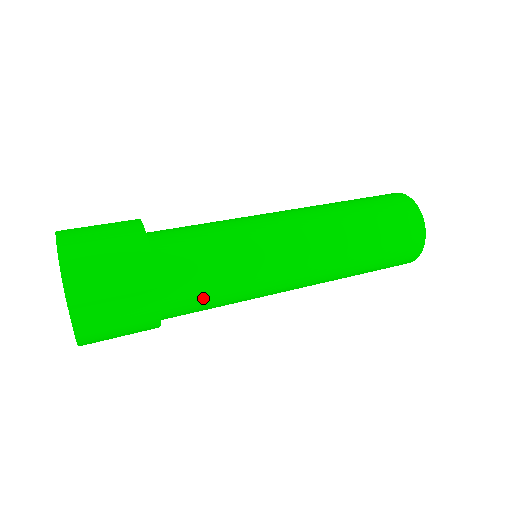
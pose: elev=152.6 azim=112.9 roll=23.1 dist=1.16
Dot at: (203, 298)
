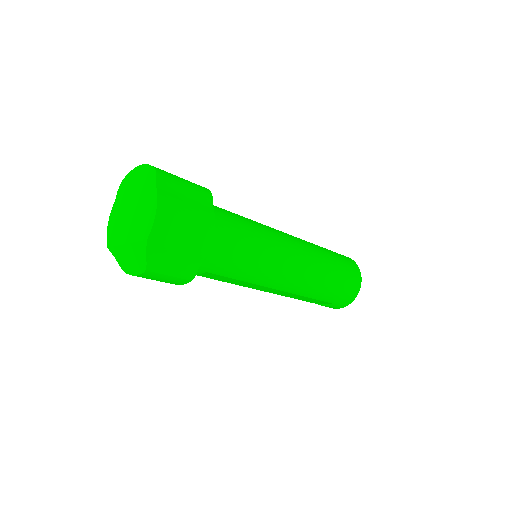
Dot at: (239, 234)
